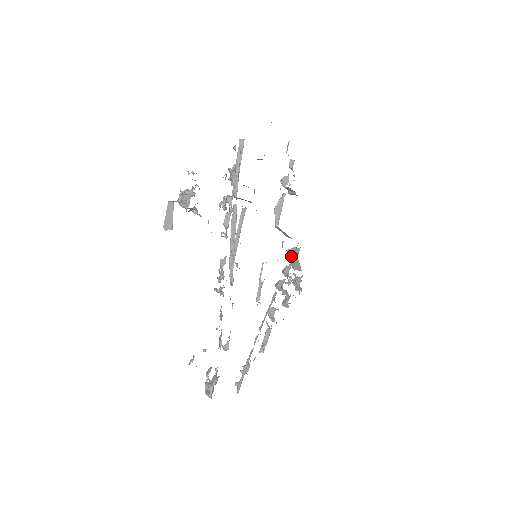
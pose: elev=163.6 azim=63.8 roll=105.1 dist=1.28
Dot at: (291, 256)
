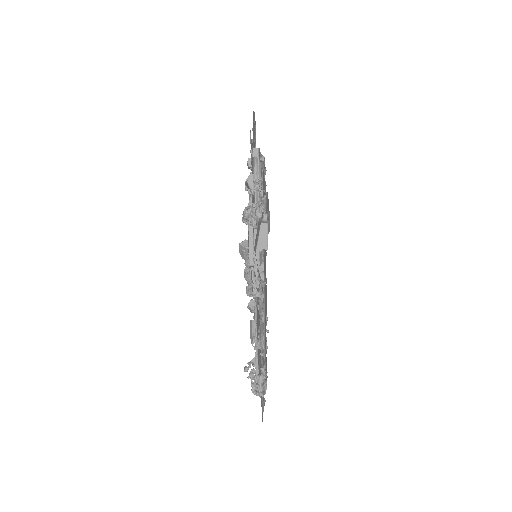
Dot at: (246, 248)
